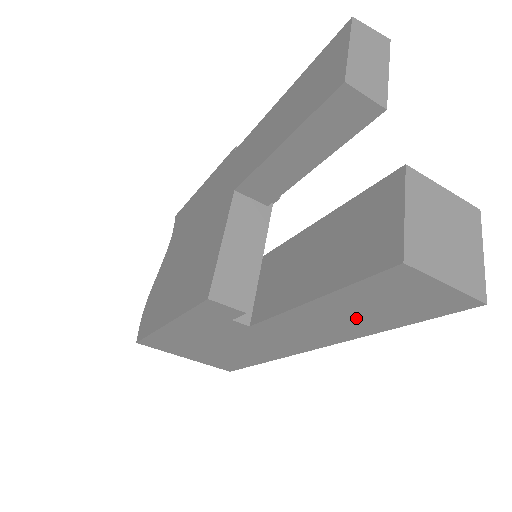
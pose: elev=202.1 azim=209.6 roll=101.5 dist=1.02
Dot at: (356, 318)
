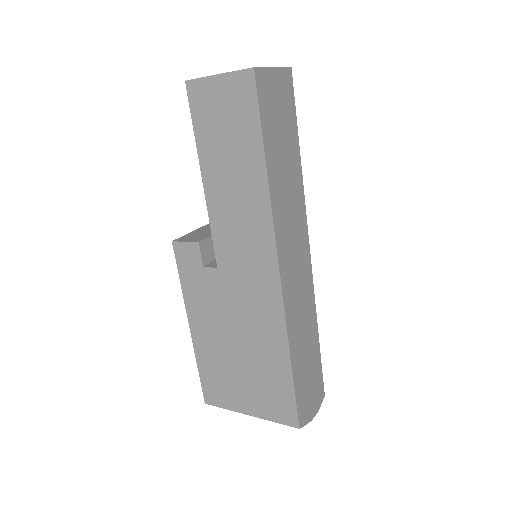
Dot at: (237, 174)
